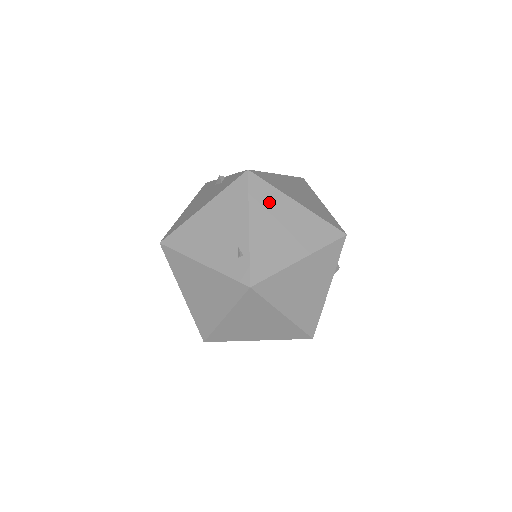
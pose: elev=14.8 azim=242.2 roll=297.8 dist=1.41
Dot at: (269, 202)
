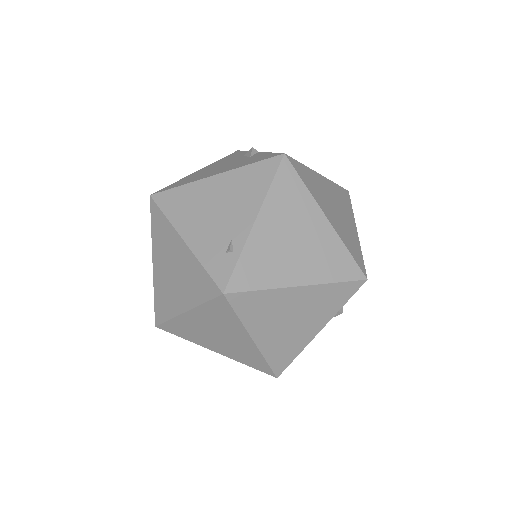
Dot at: (292, 202)
